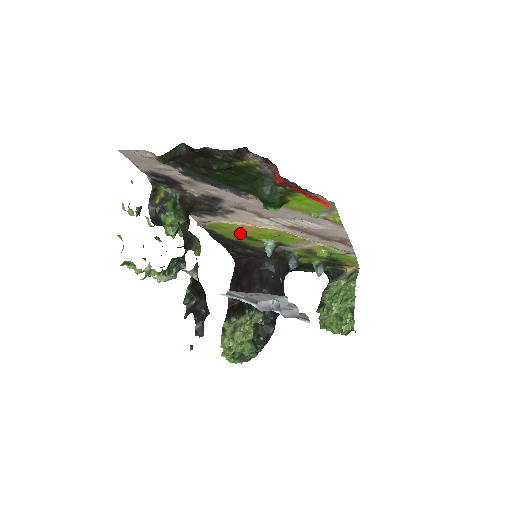
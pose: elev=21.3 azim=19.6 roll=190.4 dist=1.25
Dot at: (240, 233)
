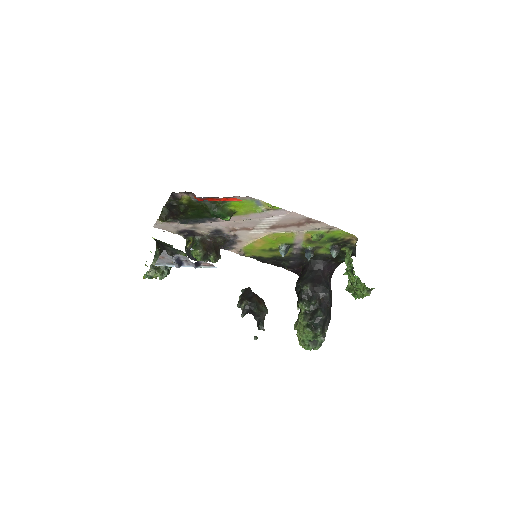
Dot at: (262, 249)
